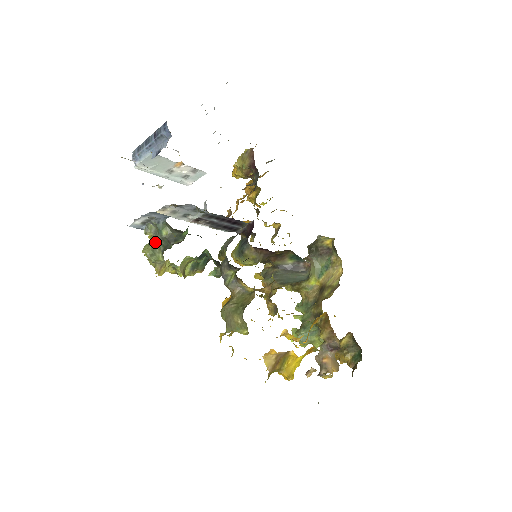
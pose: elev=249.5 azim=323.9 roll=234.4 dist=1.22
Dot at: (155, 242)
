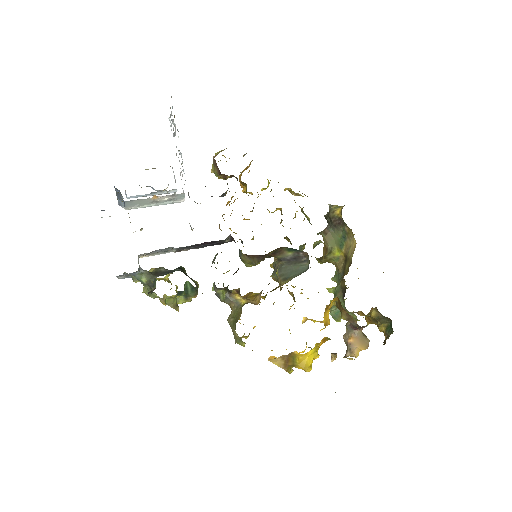
Dot at: (146, 285)
